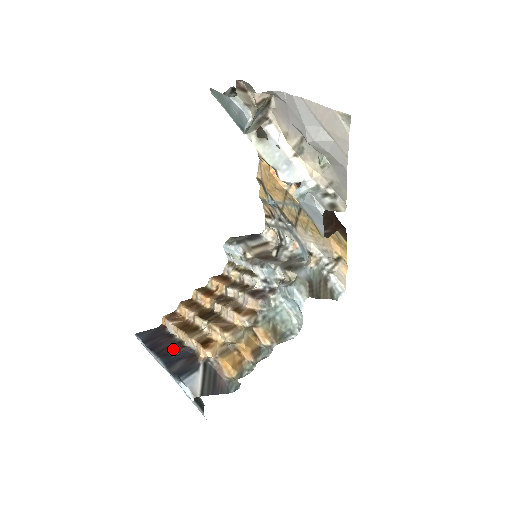
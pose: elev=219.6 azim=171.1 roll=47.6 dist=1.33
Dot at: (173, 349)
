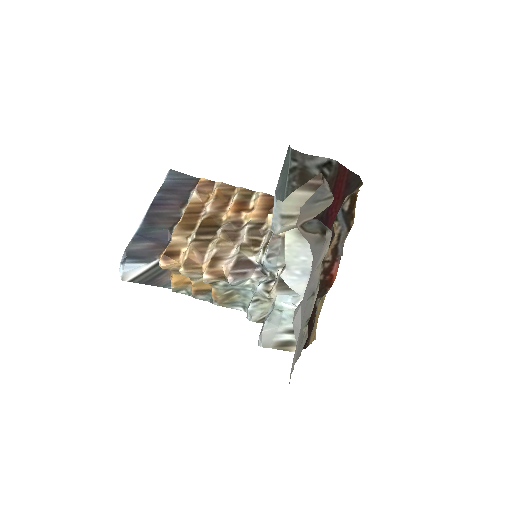
Dot at: (163, 222)
